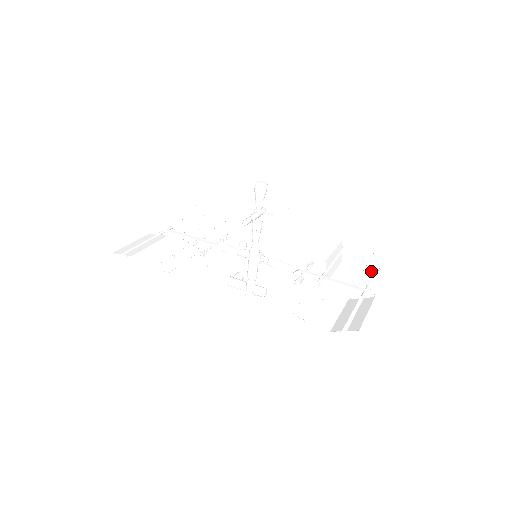
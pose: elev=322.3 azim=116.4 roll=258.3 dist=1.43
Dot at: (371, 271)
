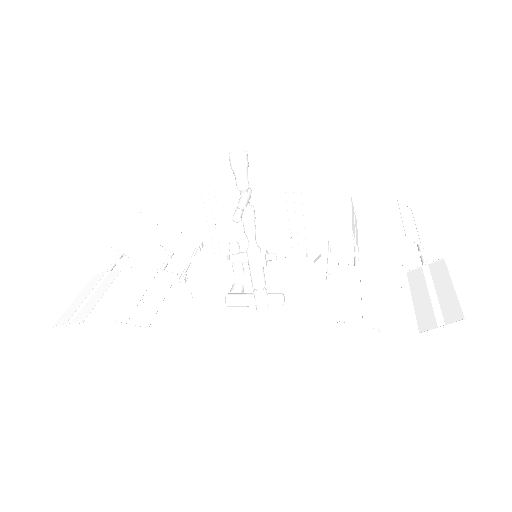
Dot at: (409, 223)
